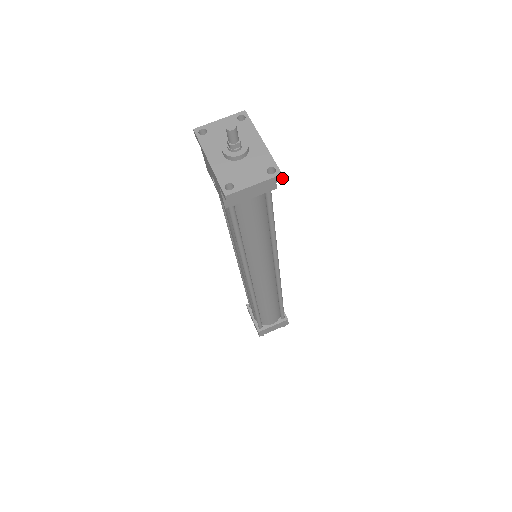
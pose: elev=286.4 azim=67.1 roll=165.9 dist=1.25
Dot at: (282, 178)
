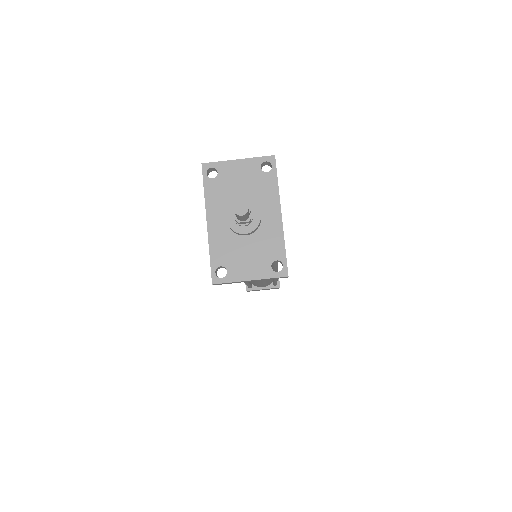
Dot at: occluded
